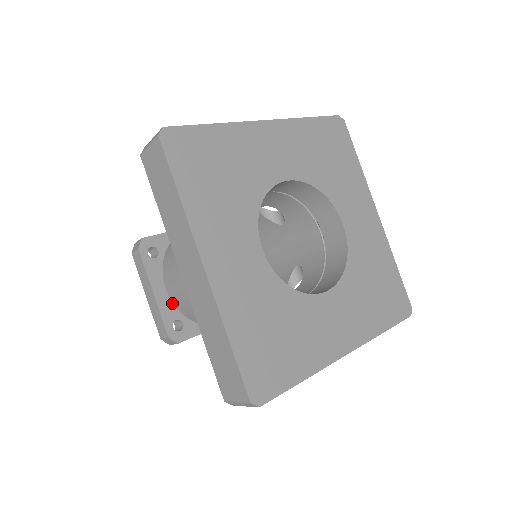
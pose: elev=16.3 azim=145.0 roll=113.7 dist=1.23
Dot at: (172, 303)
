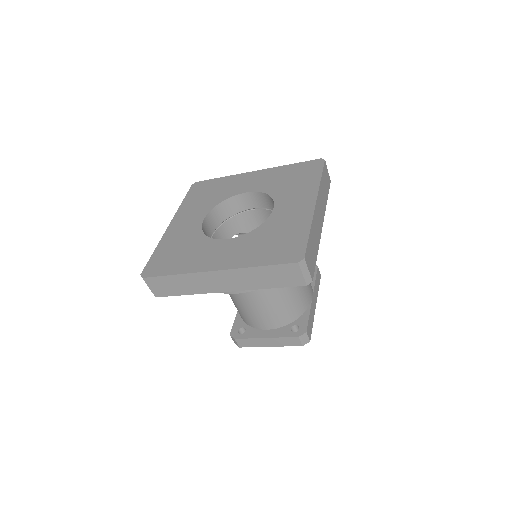
Dot at: (279, 328)
